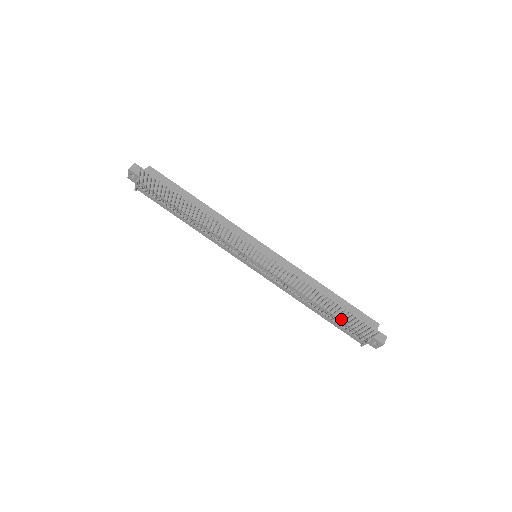
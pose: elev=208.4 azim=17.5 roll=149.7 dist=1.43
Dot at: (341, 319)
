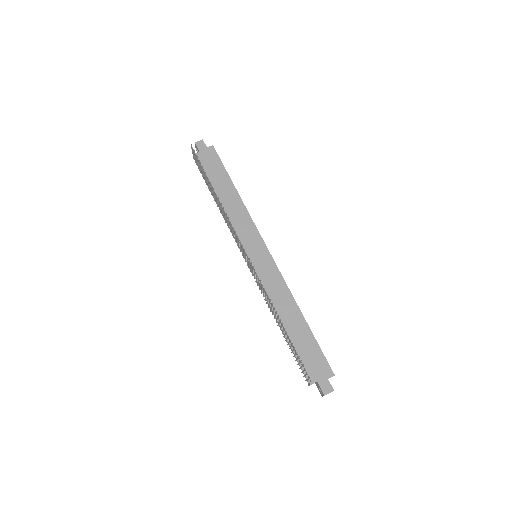
Dot at: (296, 349)
